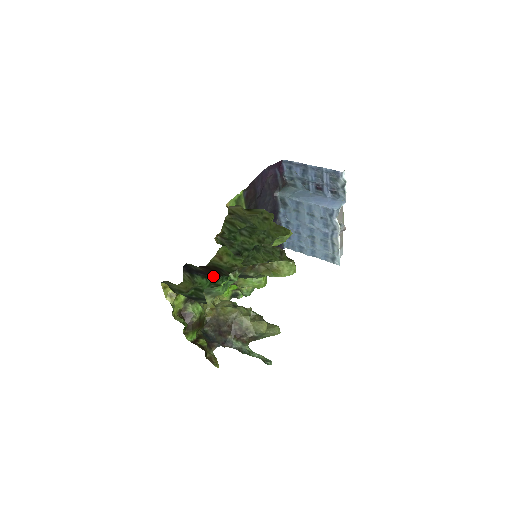
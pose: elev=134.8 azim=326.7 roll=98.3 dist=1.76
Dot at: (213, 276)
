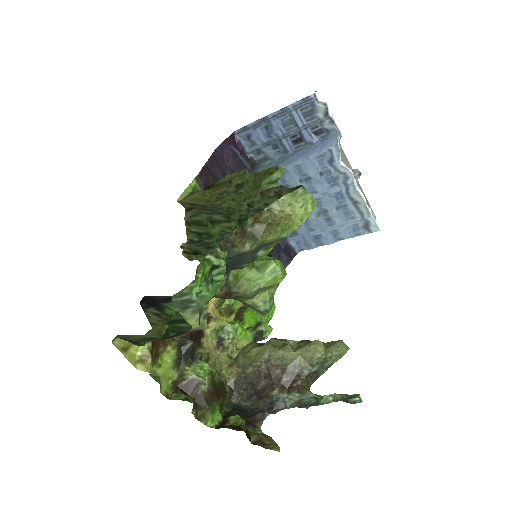
Dot at: occluded
